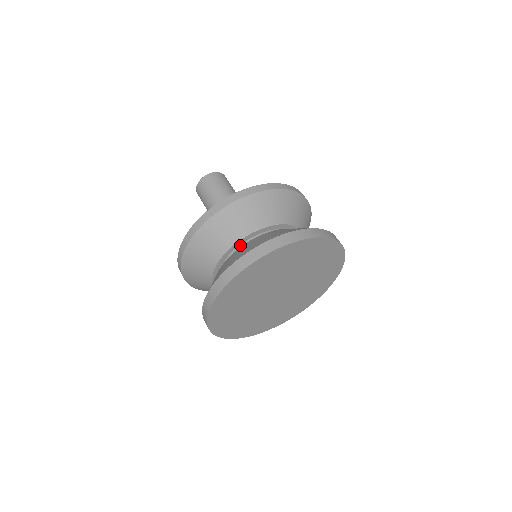
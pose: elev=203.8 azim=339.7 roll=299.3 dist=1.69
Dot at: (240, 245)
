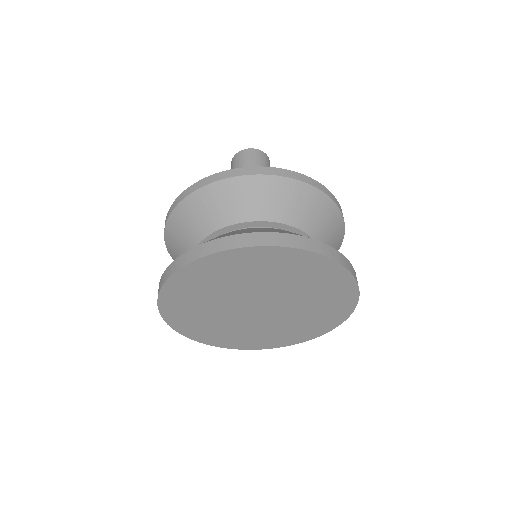
Dot at: occluded
